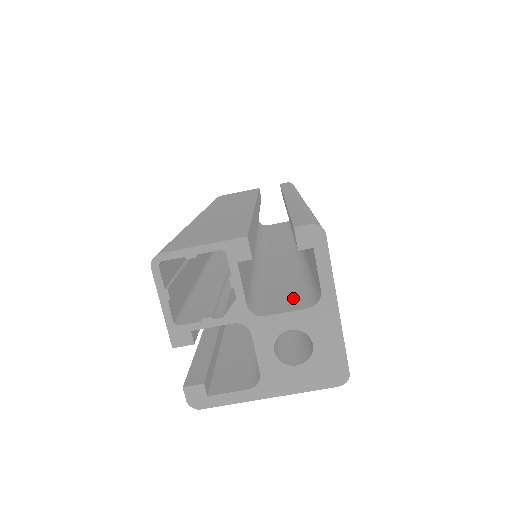
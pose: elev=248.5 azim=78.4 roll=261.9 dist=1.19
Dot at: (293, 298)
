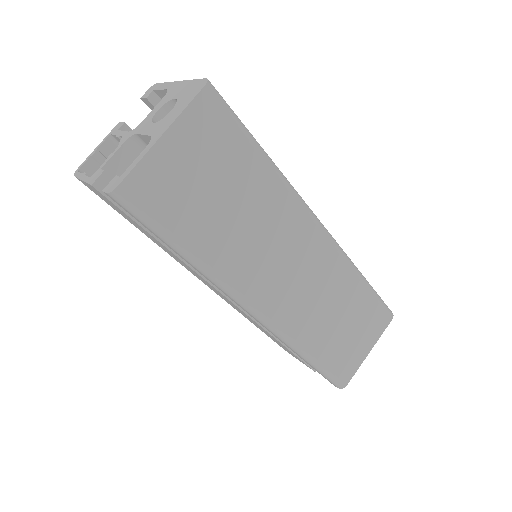
Dot at: occluded
